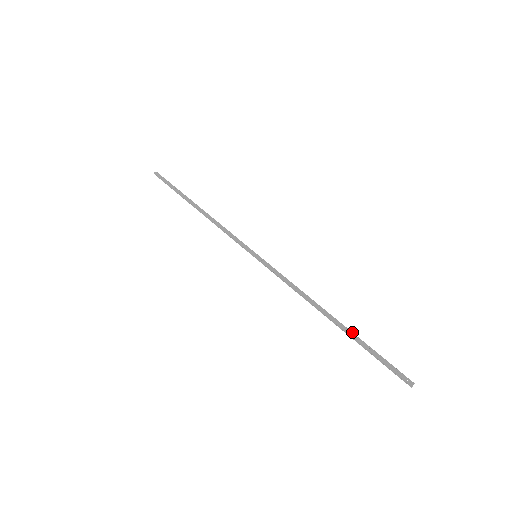
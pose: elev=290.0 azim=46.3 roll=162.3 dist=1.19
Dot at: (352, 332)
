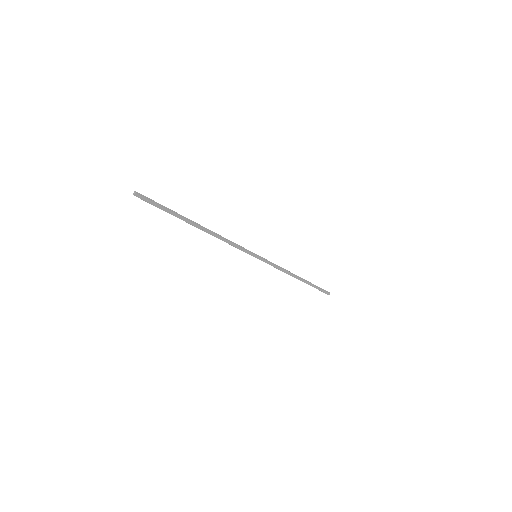
Dot at: (309, 283)
